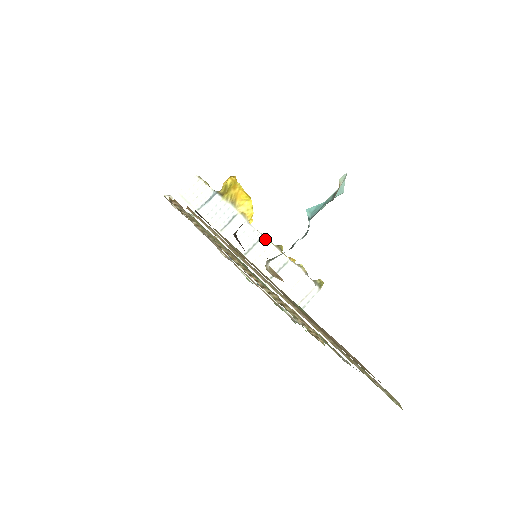
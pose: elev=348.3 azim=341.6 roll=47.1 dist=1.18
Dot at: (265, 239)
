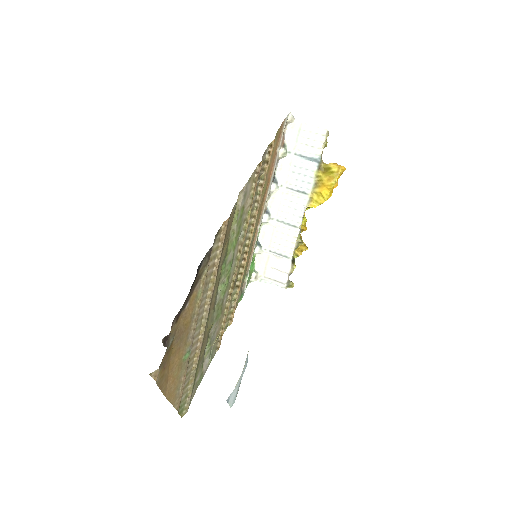
Dot at: (298, 231)
